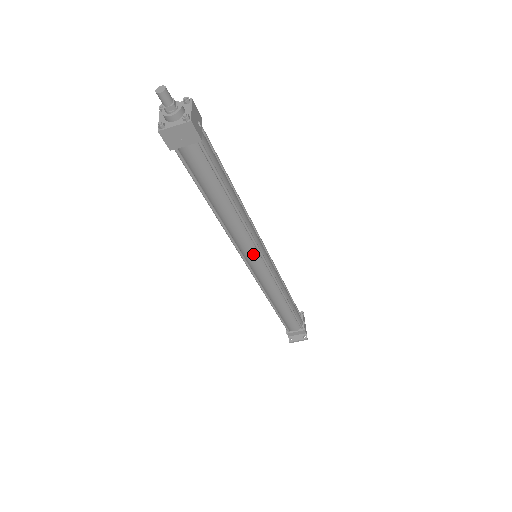
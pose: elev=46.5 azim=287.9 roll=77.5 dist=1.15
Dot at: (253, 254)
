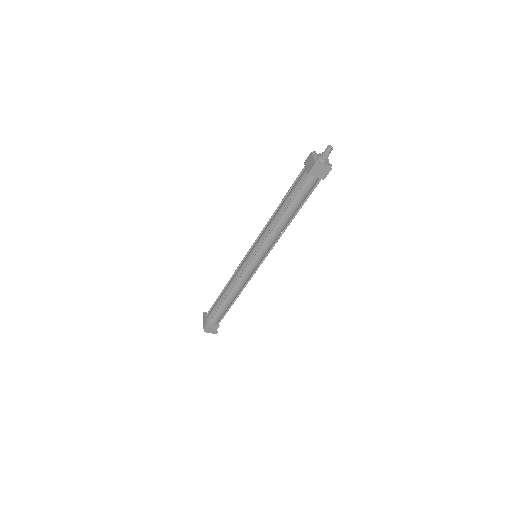
Dot at: (264, 253)
